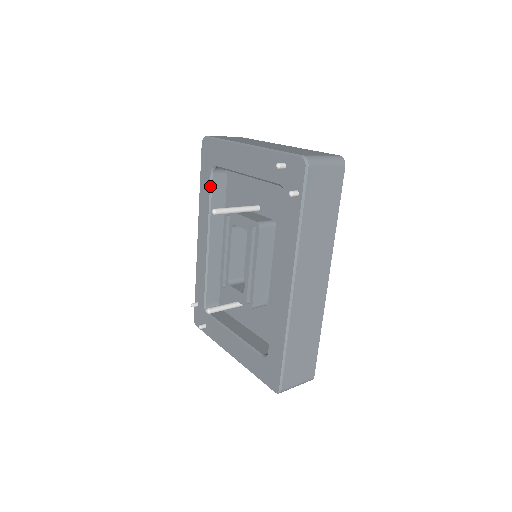
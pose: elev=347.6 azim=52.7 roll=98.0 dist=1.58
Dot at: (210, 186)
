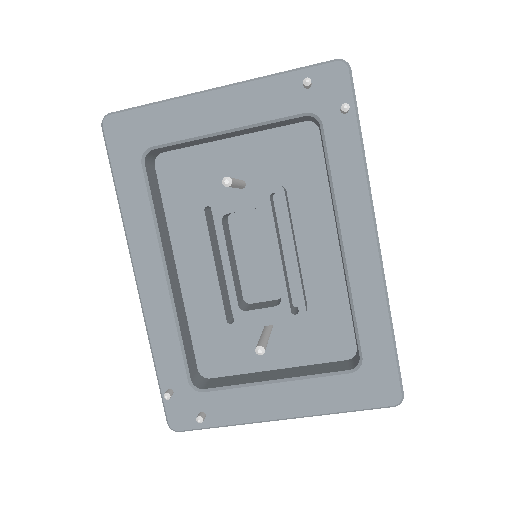
Dot at: (146, 184)
